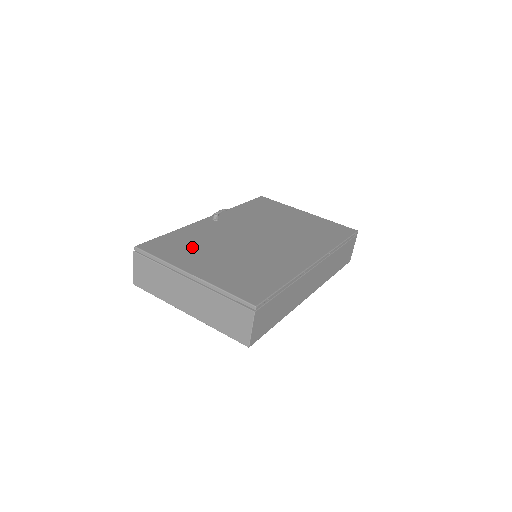
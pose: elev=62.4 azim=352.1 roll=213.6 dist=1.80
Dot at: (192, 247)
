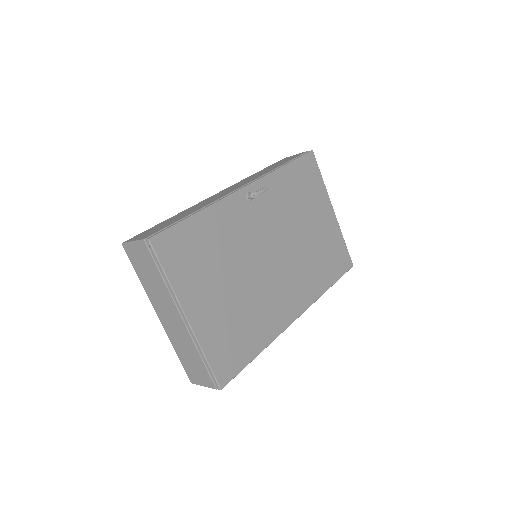
Dot at: (206, 259)
